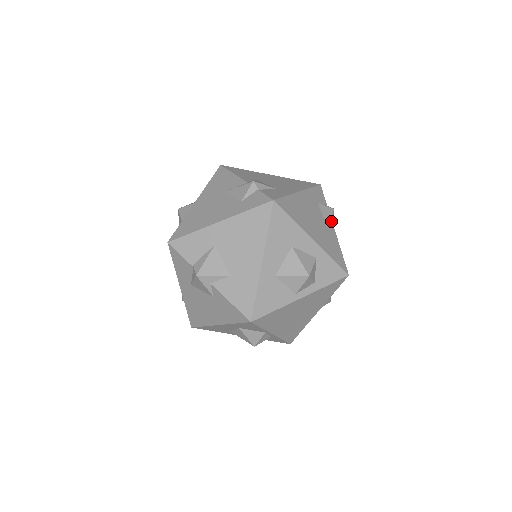
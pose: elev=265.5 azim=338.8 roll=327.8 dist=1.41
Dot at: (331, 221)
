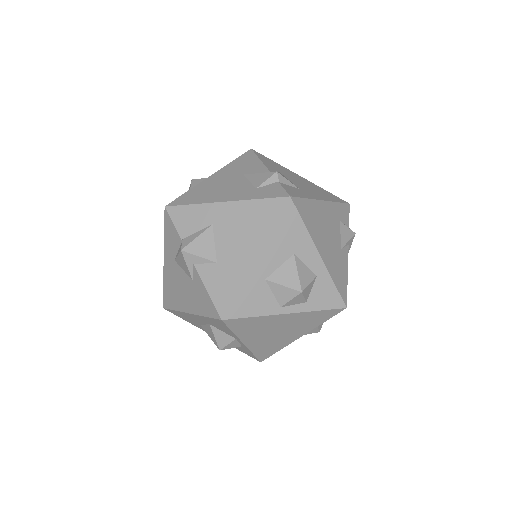
Dot at: (347, 245)
